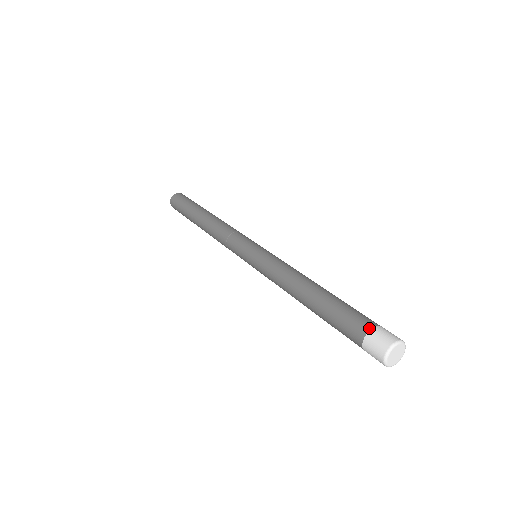
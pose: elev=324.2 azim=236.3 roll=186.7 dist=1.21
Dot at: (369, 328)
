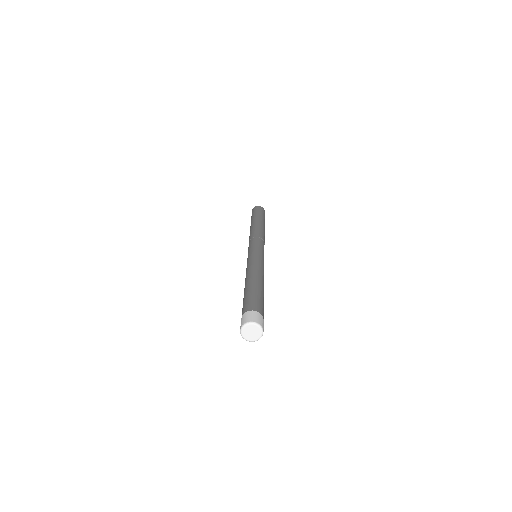
Dot at: (249, 310)
